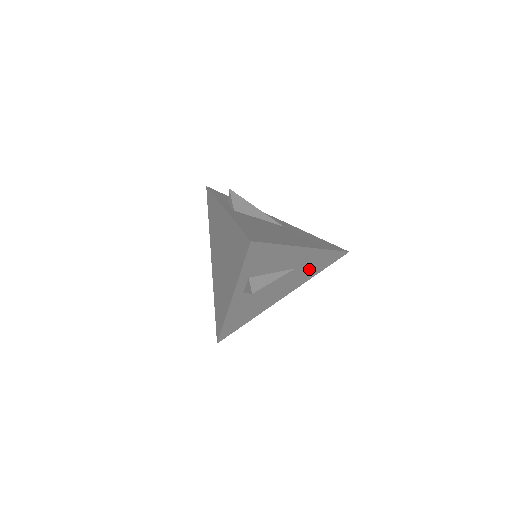
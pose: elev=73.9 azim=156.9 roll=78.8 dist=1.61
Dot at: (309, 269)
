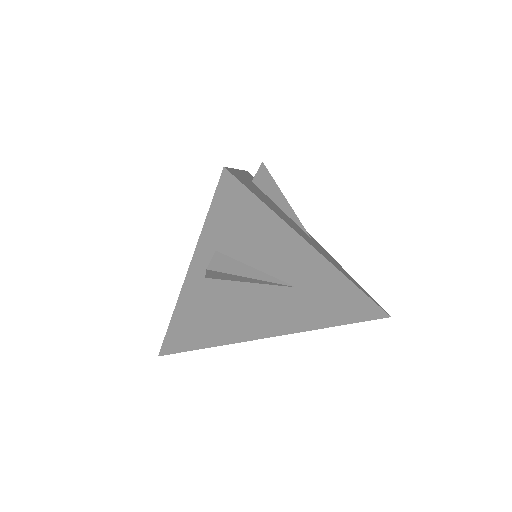
Dot at: (320, 306)
